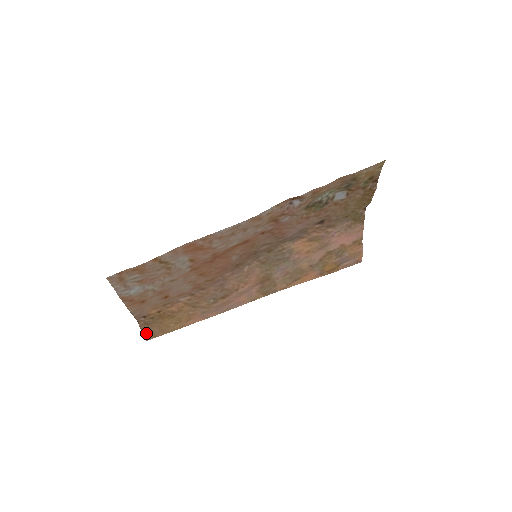
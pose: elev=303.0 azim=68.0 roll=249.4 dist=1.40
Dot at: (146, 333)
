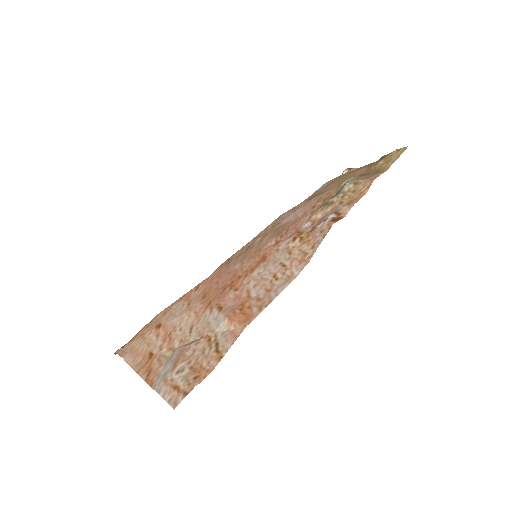
Dot at: occluded
